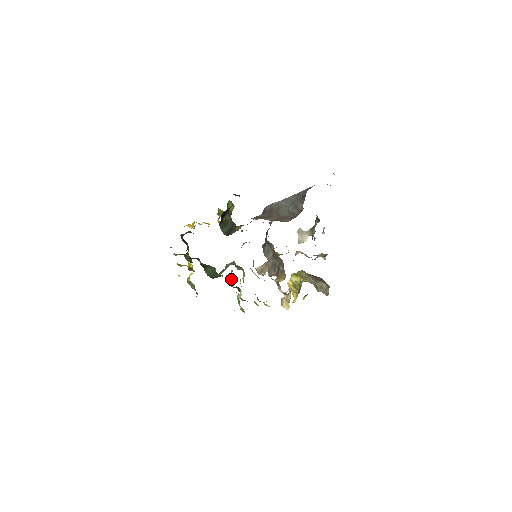
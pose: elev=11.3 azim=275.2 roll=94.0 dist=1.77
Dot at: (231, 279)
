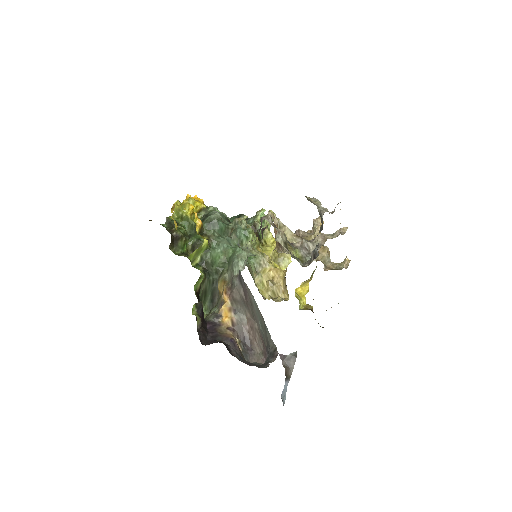
Dot at: (245, 217)
